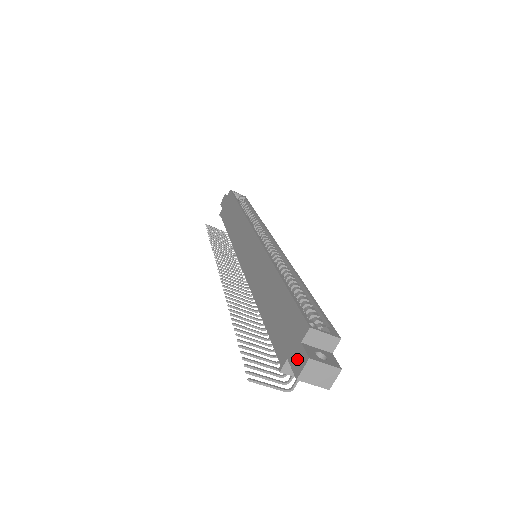
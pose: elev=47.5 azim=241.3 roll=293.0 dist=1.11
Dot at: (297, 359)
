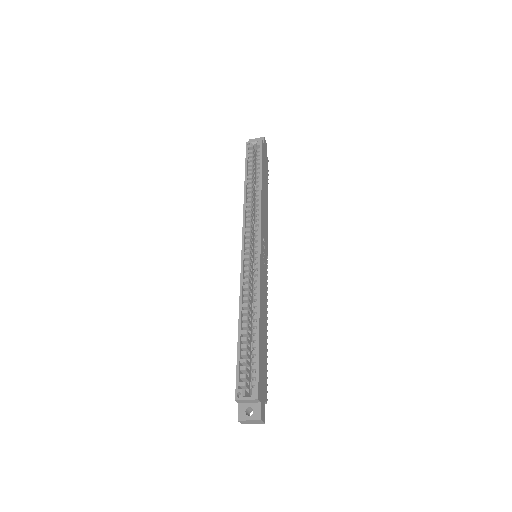
Dot at: occluded
